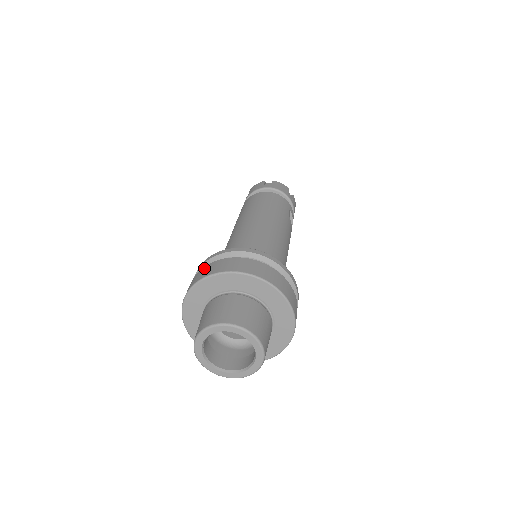
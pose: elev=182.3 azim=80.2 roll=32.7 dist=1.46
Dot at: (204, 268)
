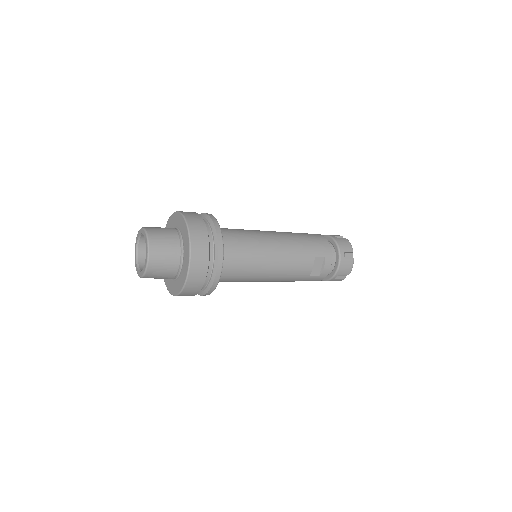
Dot at: occluded
